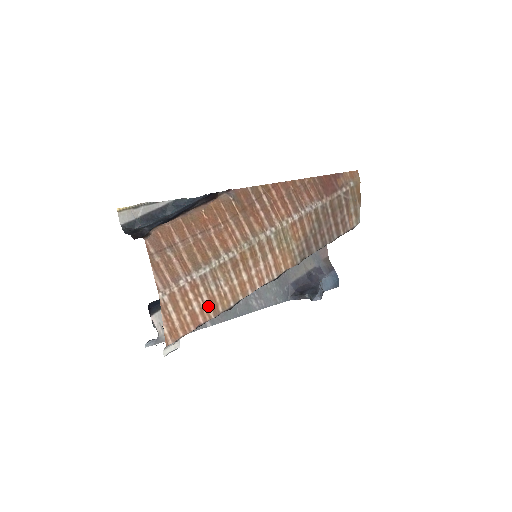
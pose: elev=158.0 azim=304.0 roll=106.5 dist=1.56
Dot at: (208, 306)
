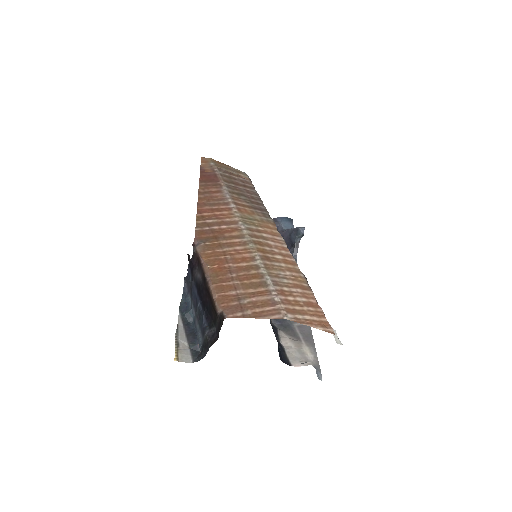
Dot at: (302, 291)
